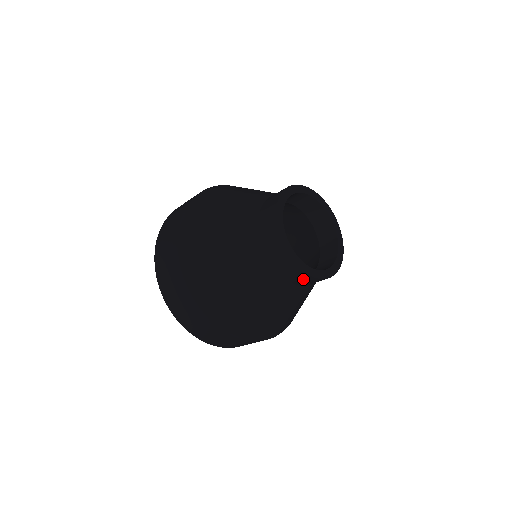
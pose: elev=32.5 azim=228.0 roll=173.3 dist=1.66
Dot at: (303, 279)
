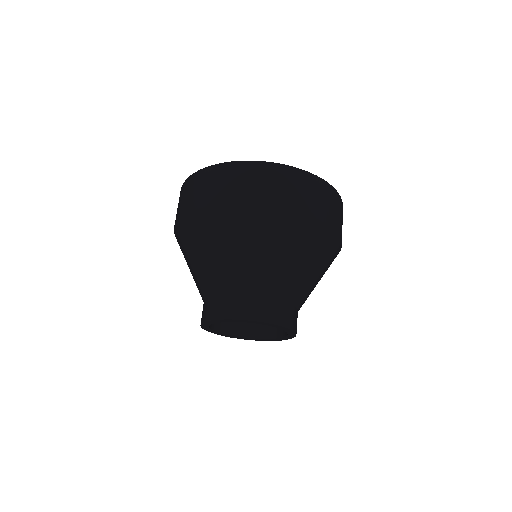
Dot at: occluded
